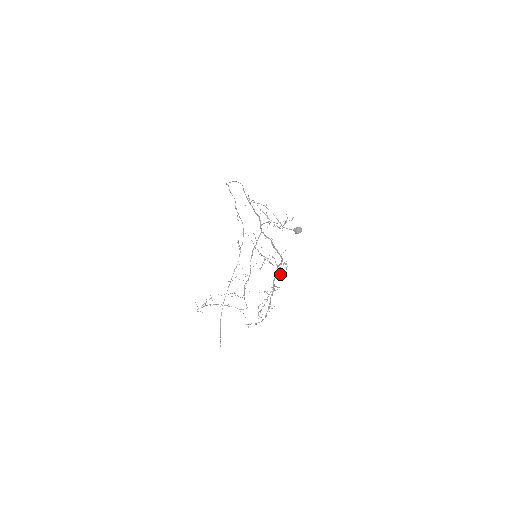
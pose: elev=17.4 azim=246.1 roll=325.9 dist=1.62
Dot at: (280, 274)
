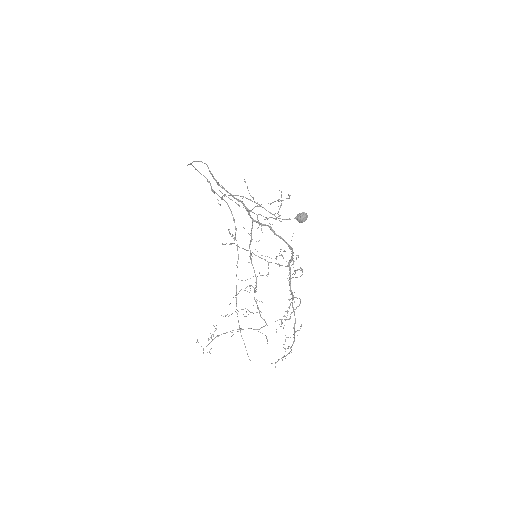
Dot at: (295, 277)
